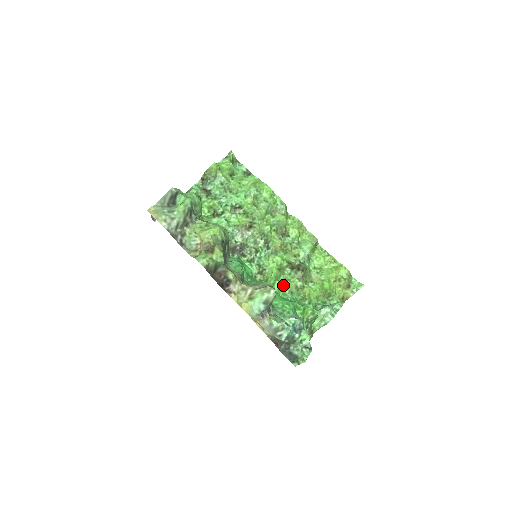
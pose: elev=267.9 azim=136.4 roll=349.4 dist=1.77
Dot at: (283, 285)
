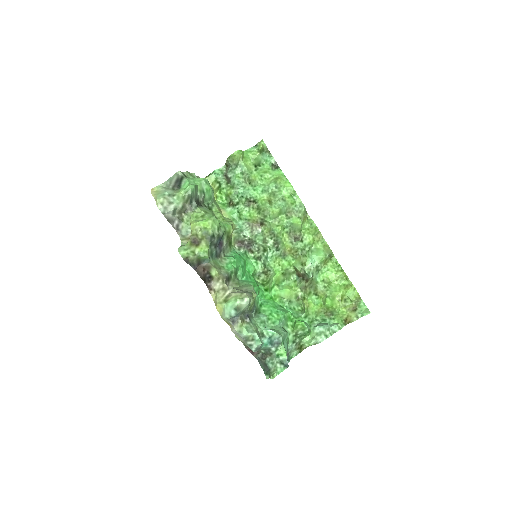
Dot at: (281, 292)
